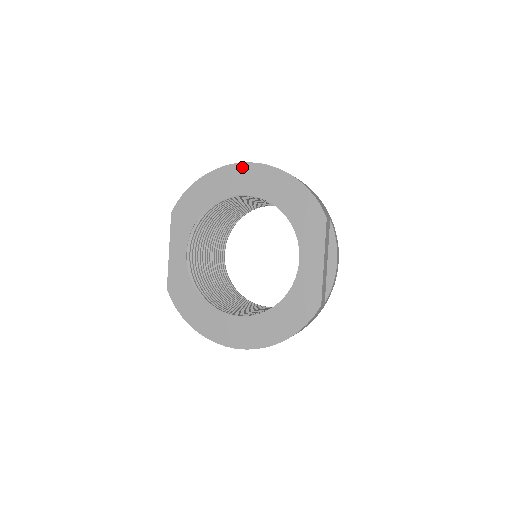
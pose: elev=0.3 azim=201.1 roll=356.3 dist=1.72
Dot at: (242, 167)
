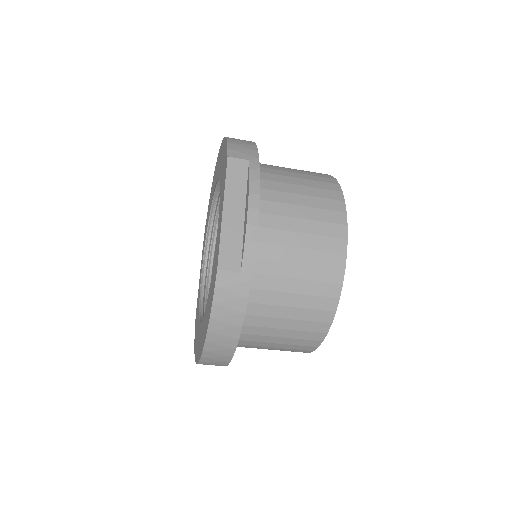
Dot at: (217, 161)
